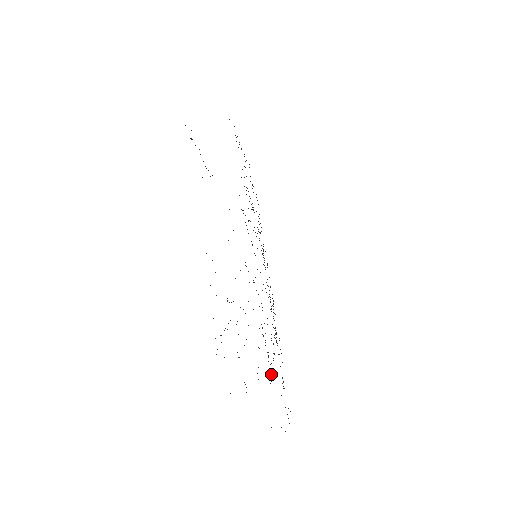
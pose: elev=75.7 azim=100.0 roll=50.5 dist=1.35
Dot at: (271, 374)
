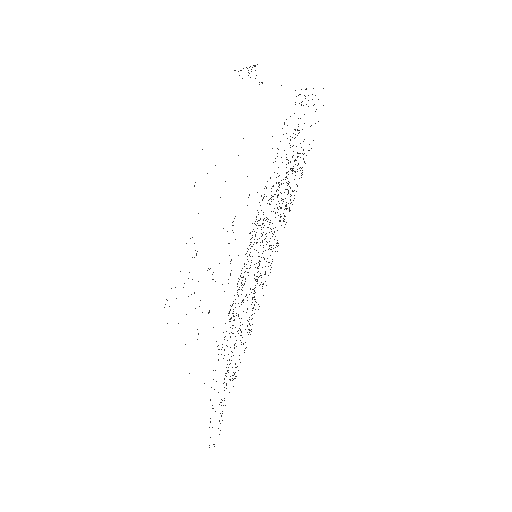
Dot at: occluded
